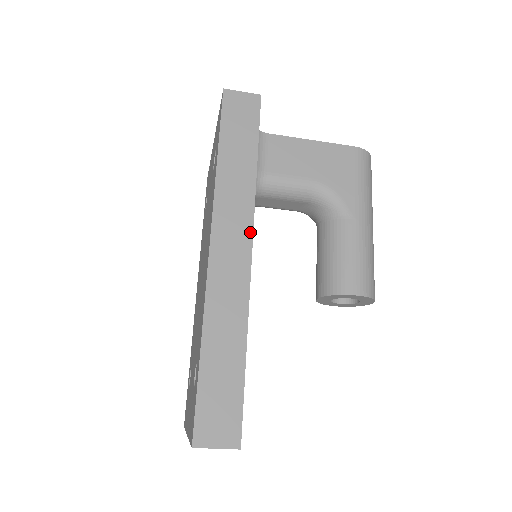
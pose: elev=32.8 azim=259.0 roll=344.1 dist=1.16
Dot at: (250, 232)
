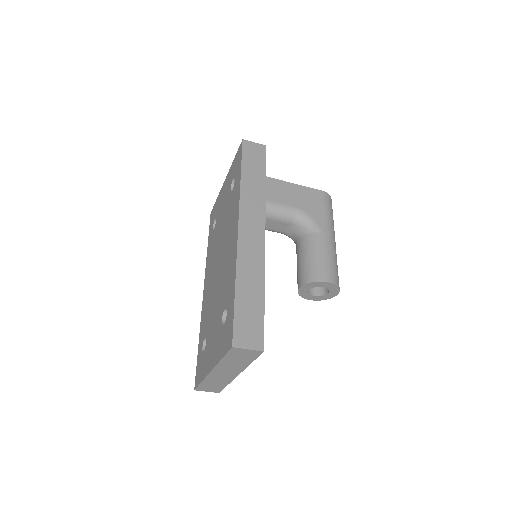
Dot at: (263, 223)
